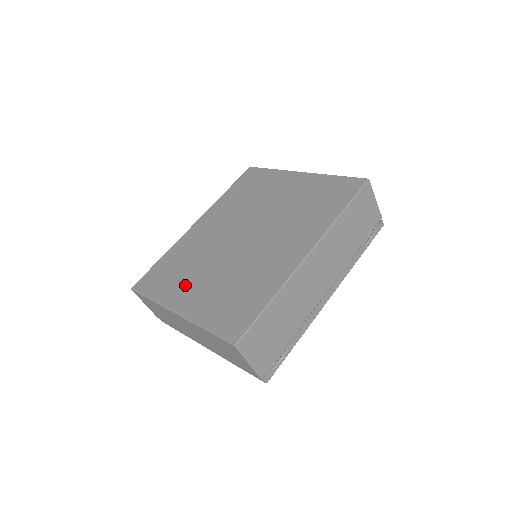
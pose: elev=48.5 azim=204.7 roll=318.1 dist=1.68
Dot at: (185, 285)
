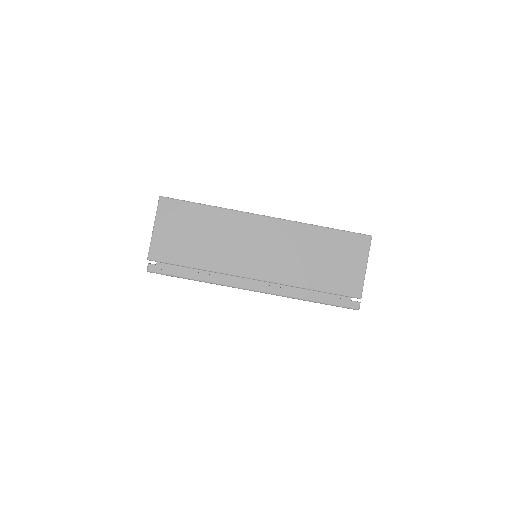
Dot at: occluded
